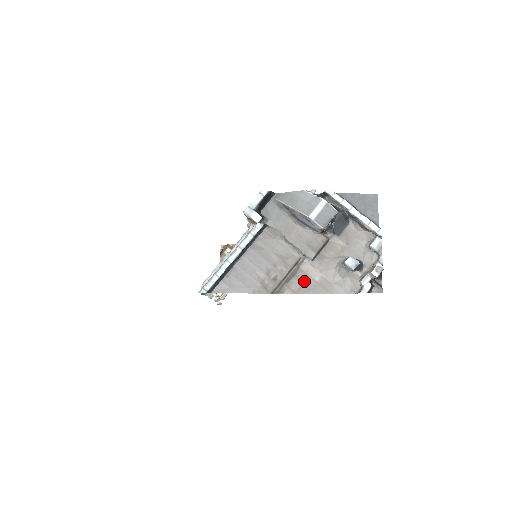
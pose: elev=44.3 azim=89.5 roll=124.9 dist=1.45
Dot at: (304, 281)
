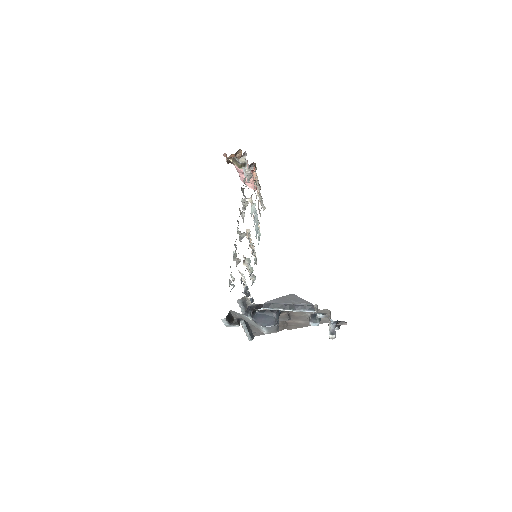
Dot at: (296, 325)
